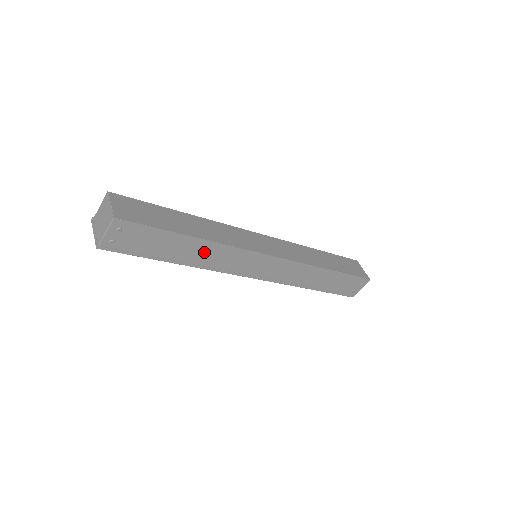
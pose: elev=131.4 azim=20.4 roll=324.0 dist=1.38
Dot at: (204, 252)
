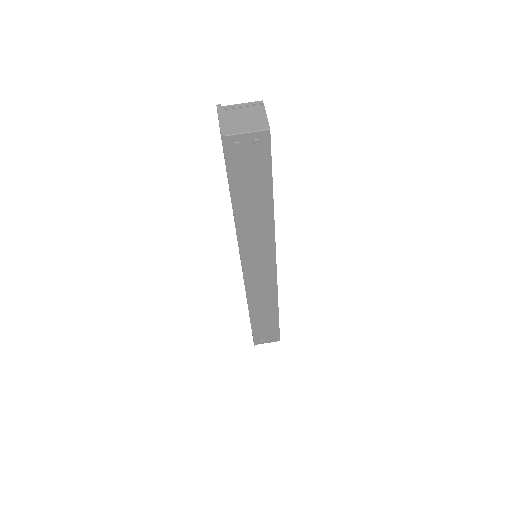
Dot at: (258, 220)
